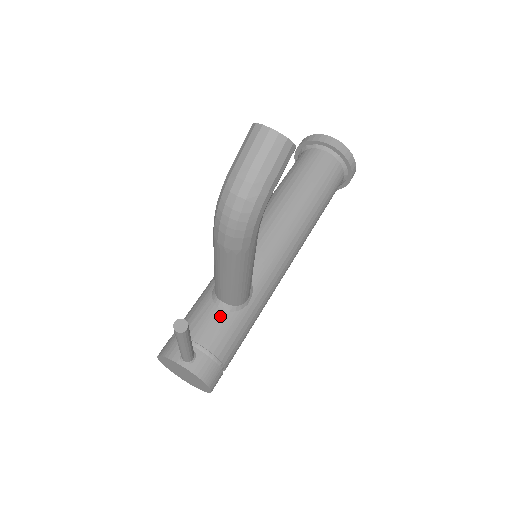
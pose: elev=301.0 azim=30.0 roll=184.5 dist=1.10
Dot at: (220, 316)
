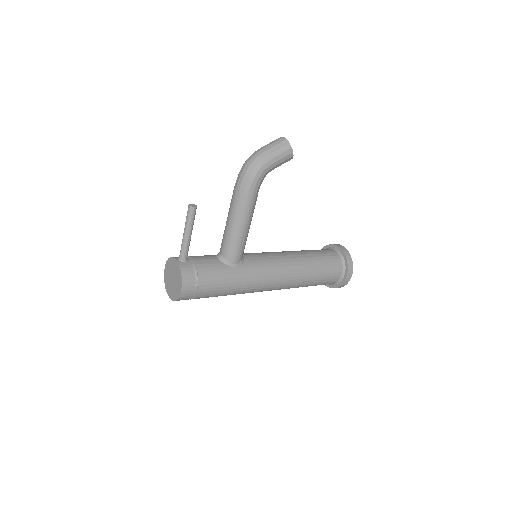
Dot at: (214, 259)
